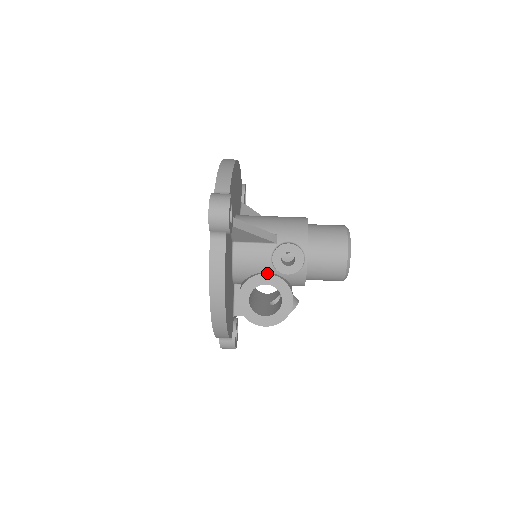
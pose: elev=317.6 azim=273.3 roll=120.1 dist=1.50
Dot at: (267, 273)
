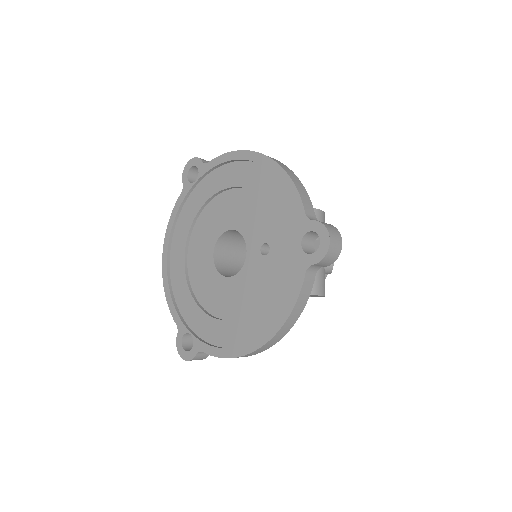
Dot at: occluded
